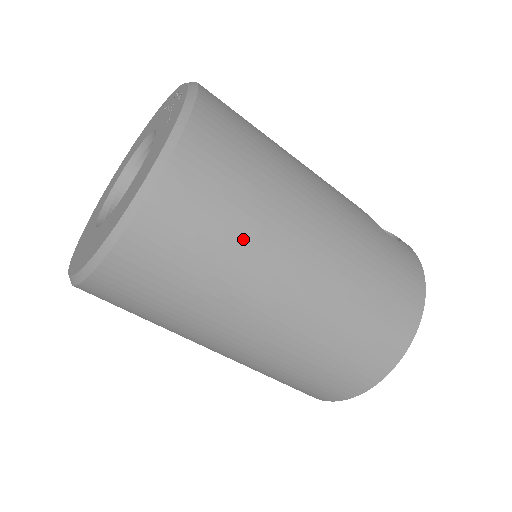
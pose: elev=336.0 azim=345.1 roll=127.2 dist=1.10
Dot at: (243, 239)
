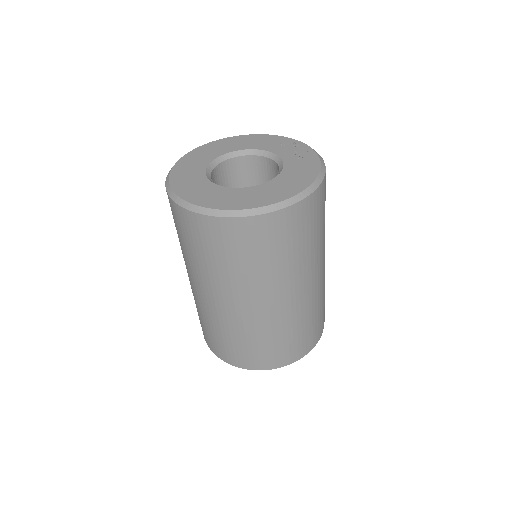
Dot at: (306, 250)
